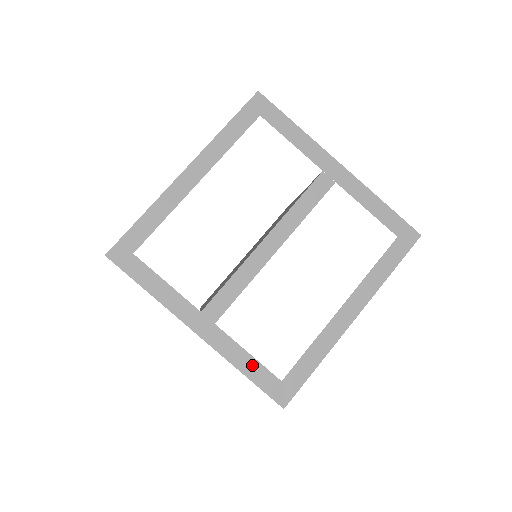
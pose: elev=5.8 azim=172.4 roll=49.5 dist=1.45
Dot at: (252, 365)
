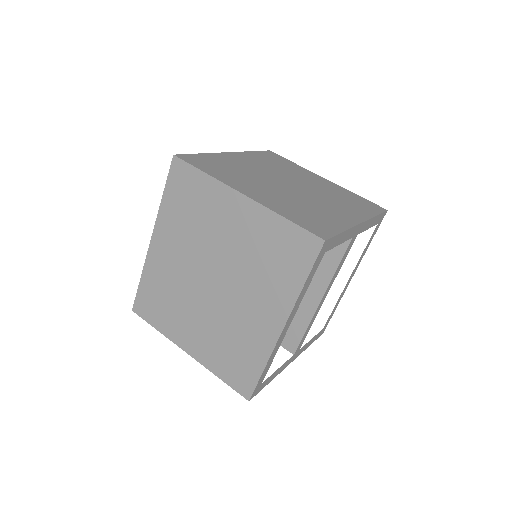
Dot at: occluded
